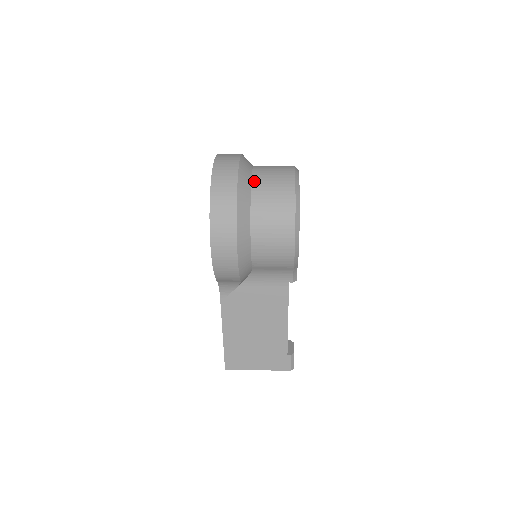
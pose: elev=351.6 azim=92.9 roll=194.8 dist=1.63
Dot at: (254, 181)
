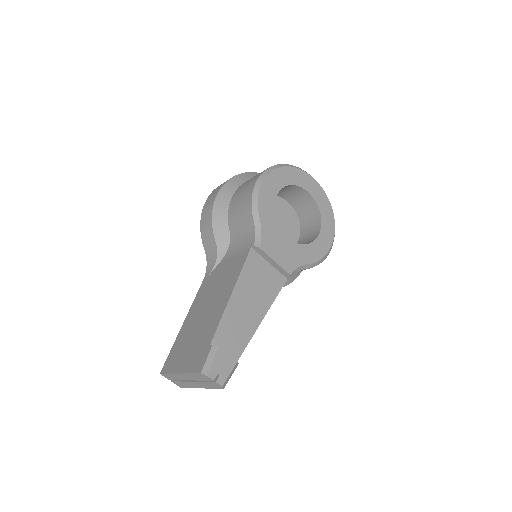
Dot at: occluded
